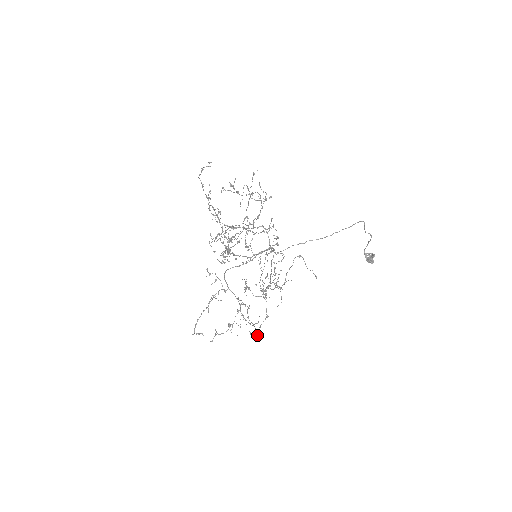
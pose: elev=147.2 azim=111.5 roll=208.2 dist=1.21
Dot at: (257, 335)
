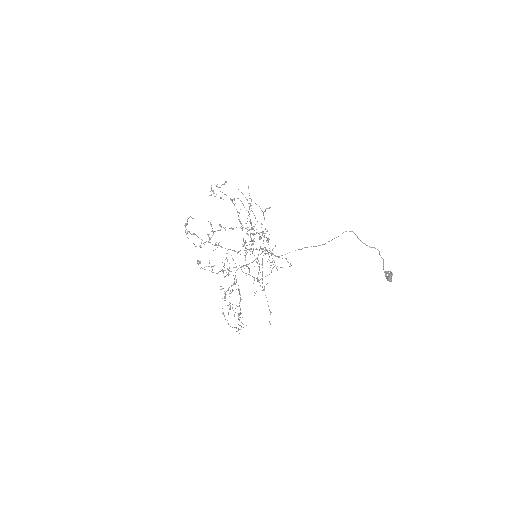
Dot at: (228, 312)
